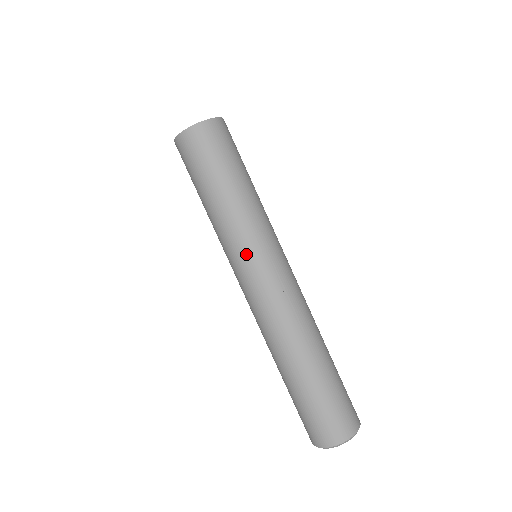
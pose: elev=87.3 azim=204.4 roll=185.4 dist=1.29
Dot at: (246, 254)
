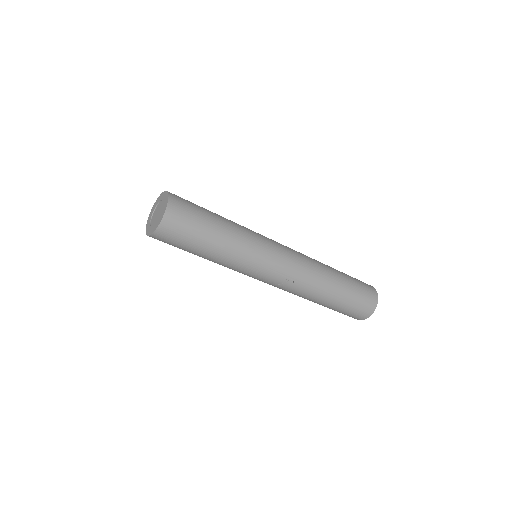
Dot at: (249, 274)
